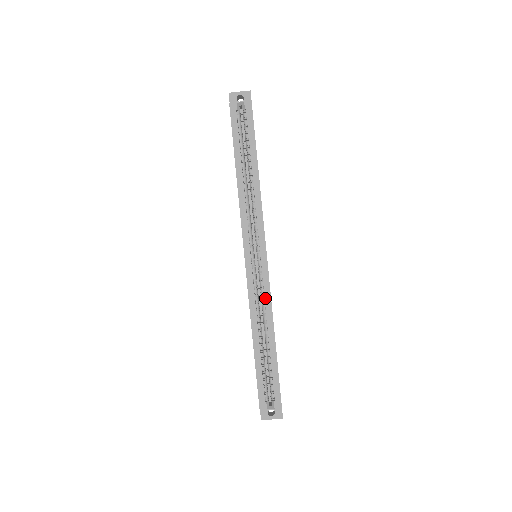
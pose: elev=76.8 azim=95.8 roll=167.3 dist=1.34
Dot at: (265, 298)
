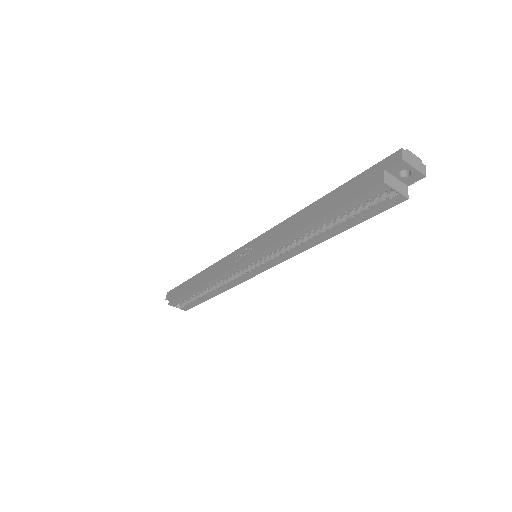
Dot at: (233, 282)
